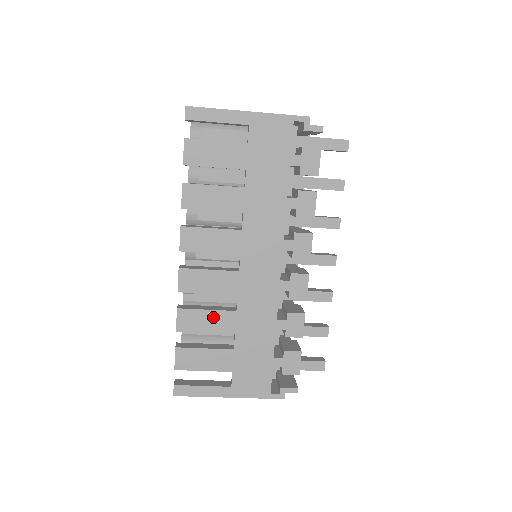
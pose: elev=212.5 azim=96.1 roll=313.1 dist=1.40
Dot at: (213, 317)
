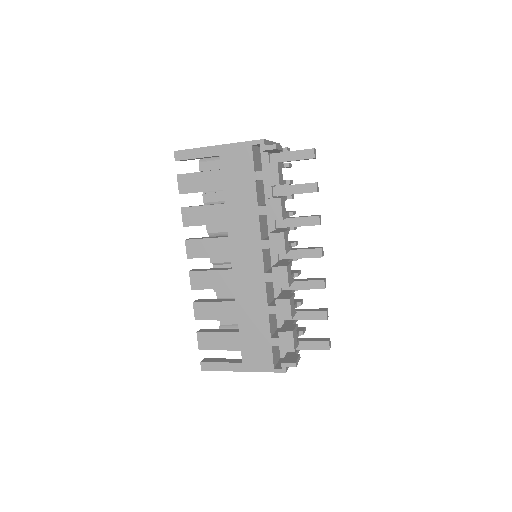
Dot at: (219, 307)
